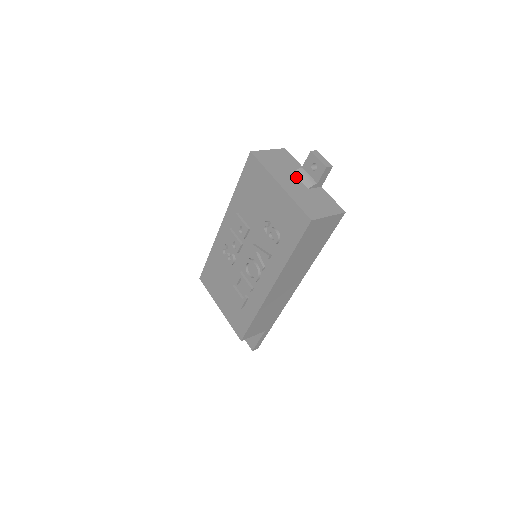
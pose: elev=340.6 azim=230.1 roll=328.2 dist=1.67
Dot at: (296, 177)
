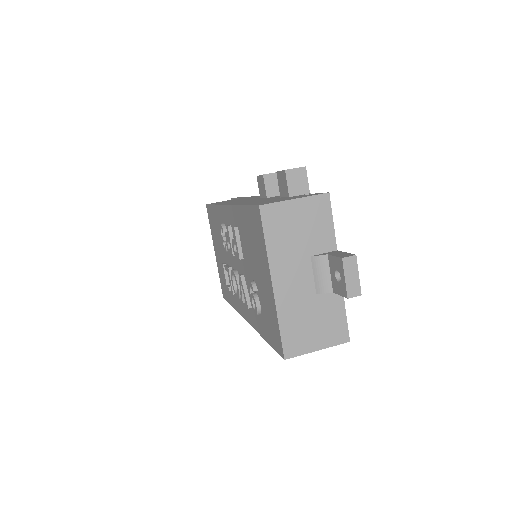
Dot at: (310, 267)
